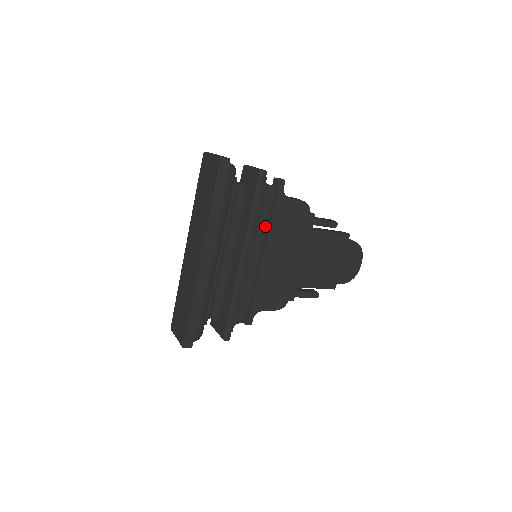
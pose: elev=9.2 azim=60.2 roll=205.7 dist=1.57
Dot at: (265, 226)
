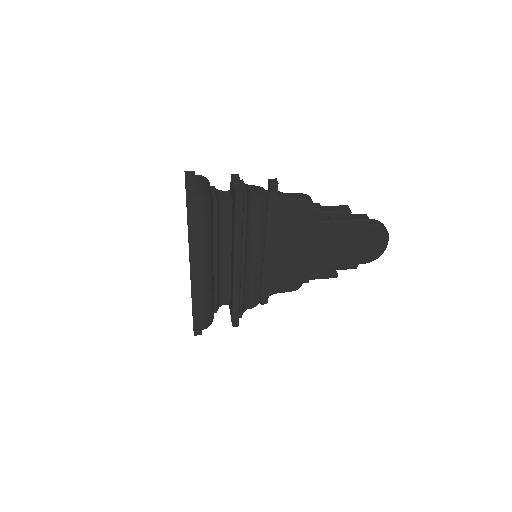
Dot at: (259, 232)
